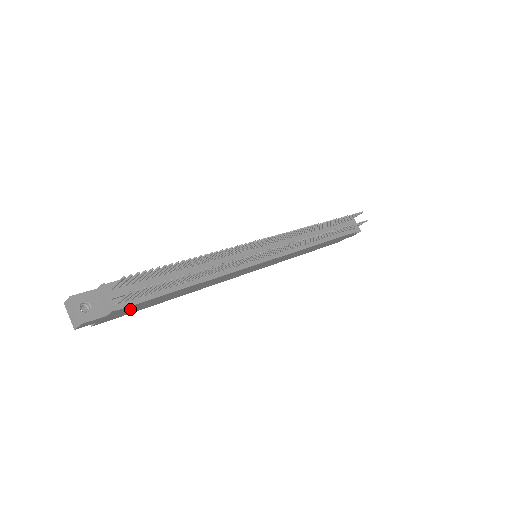
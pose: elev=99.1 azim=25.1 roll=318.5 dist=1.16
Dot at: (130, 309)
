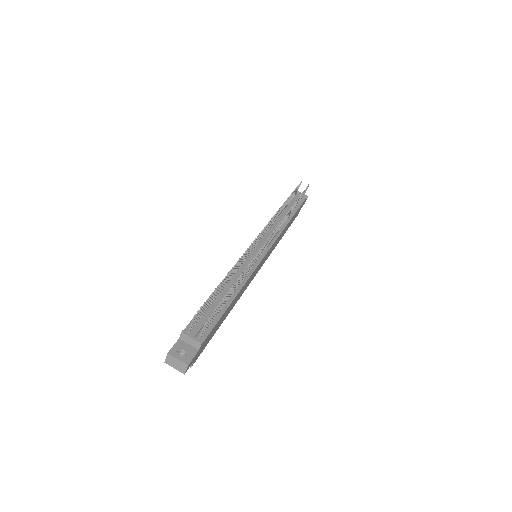
Dot at: (208, 339)
